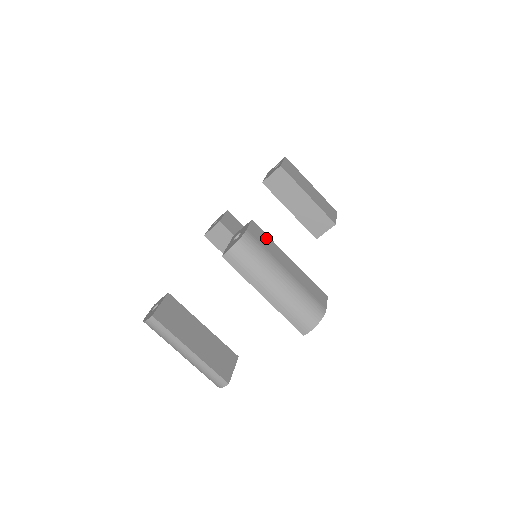
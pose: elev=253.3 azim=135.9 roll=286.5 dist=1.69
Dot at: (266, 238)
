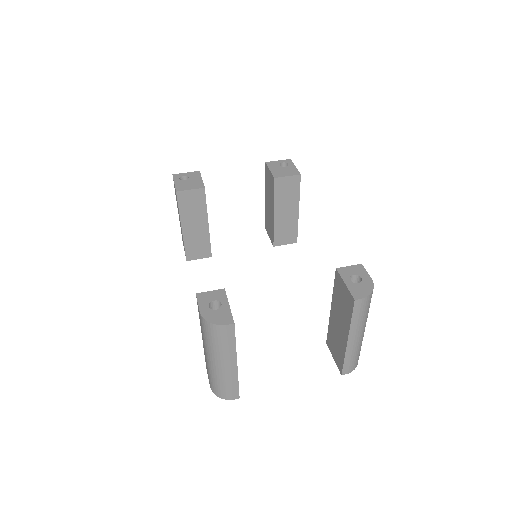
Dot at: occluded
